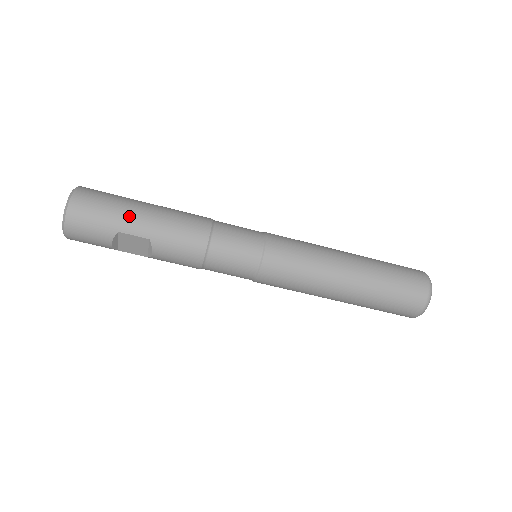
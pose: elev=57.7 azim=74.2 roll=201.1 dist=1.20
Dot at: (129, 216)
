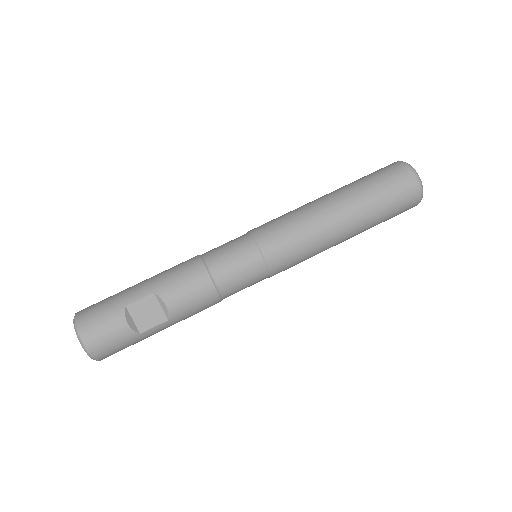
Dot at: (128, 291)
